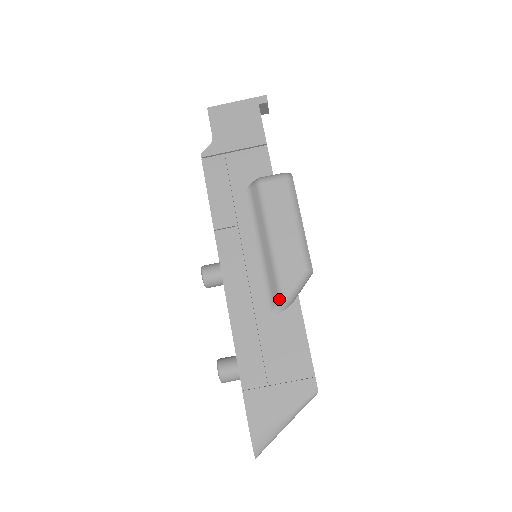
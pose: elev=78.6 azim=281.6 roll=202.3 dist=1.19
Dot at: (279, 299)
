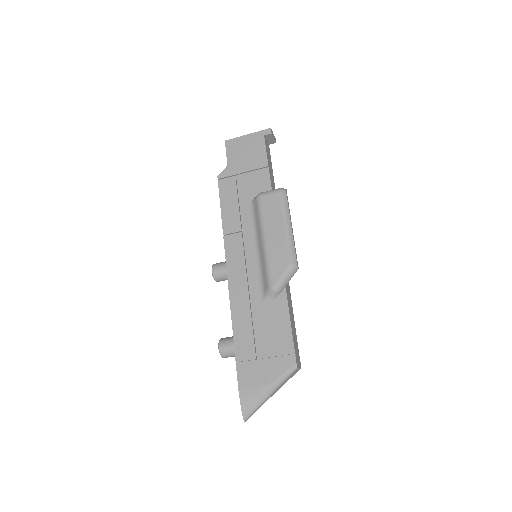
Dot at: (268, 289)
